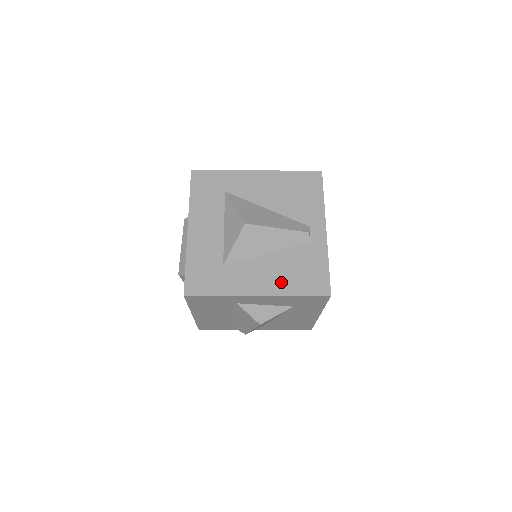
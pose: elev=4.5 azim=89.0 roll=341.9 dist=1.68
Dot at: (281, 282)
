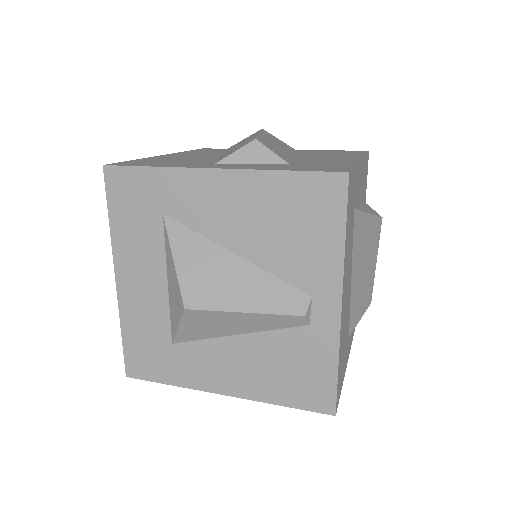
Dot at: (257, 382)
